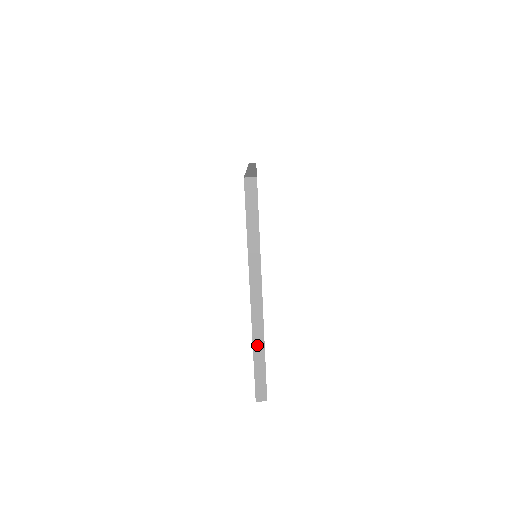
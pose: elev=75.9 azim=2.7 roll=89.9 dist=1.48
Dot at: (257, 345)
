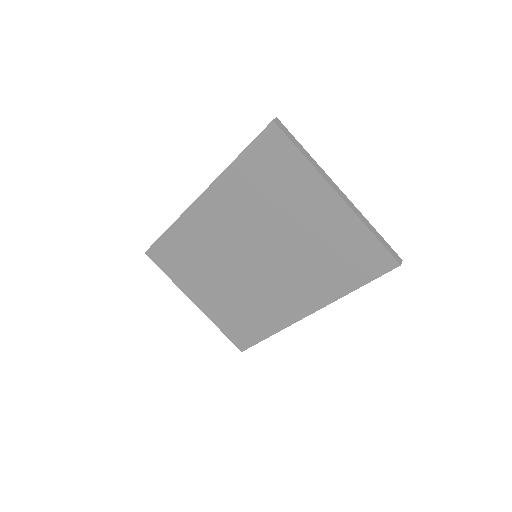
Dot at: (368, 225)
